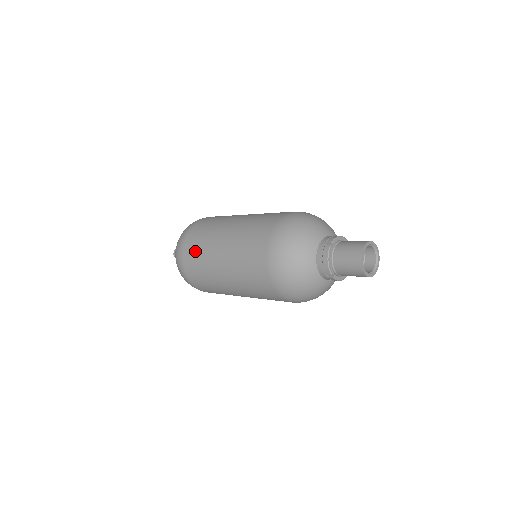
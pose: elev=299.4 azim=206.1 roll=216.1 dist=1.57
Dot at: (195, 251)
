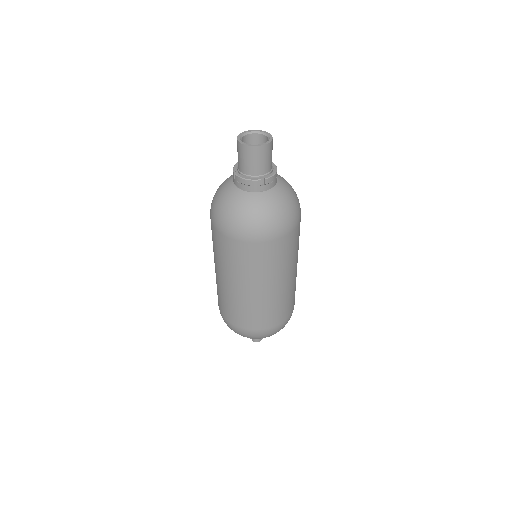
Dot at: occluded
